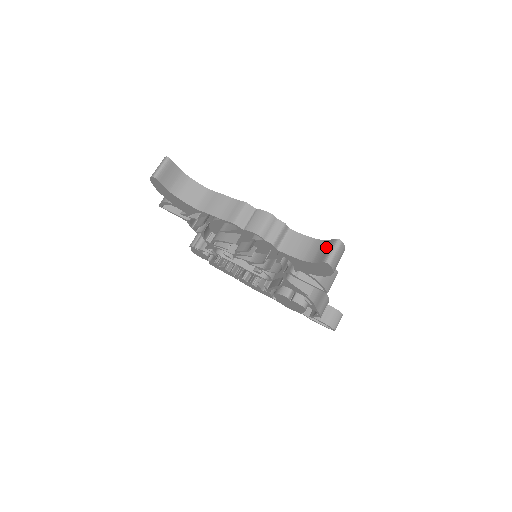
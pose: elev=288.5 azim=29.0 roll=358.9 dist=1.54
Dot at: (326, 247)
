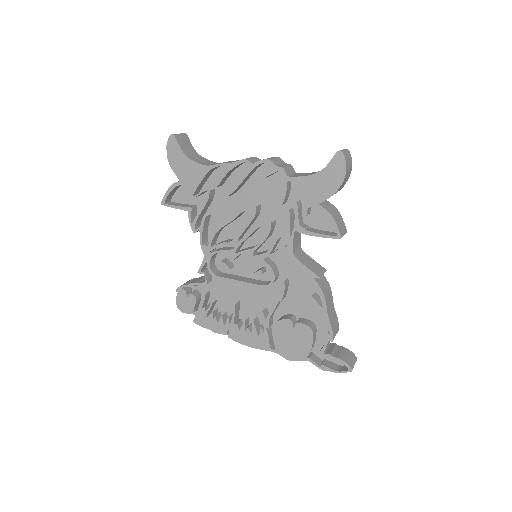
Dot at: occluded
